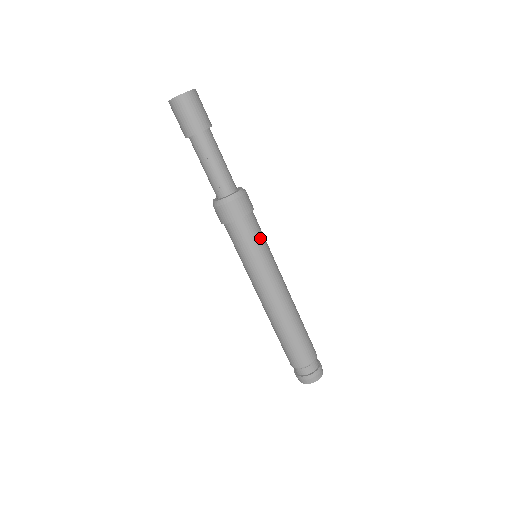
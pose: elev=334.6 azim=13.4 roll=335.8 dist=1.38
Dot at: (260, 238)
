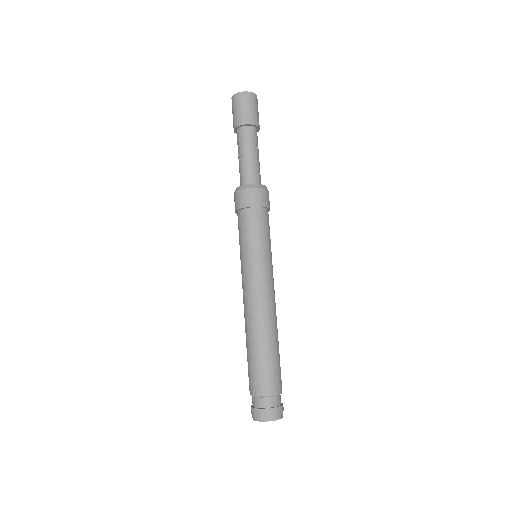
Dot at: (257, 235)
